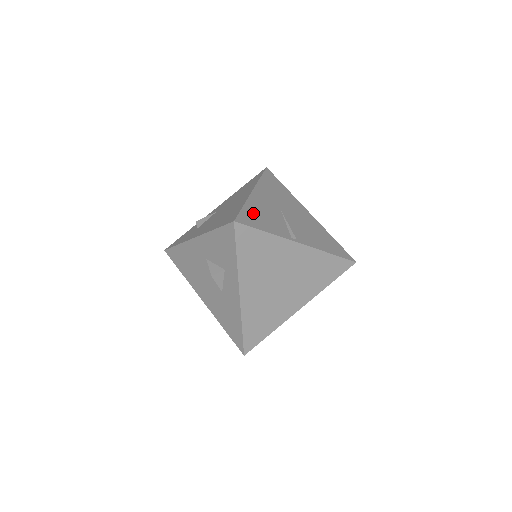
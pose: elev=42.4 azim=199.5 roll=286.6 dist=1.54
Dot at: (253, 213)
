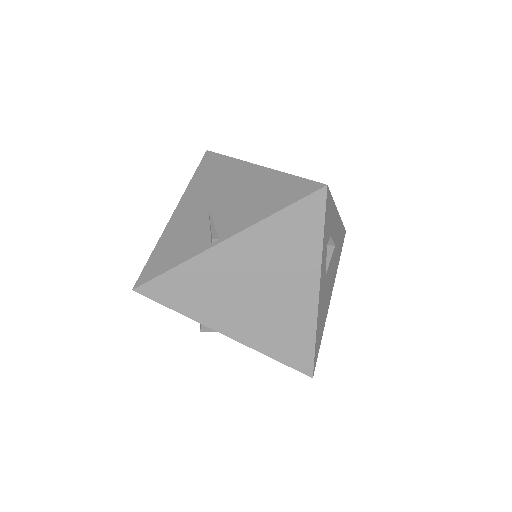
Dot at: (163, 251)
